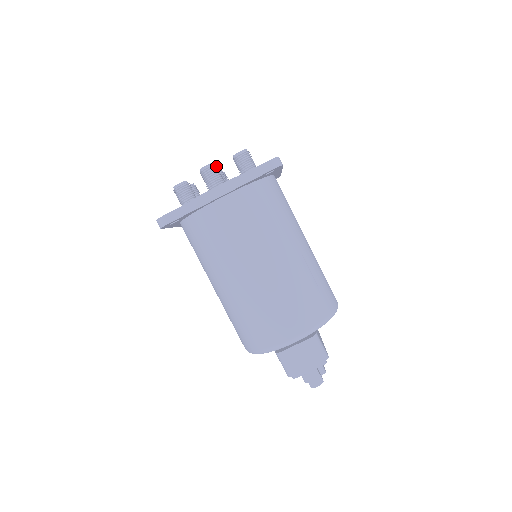
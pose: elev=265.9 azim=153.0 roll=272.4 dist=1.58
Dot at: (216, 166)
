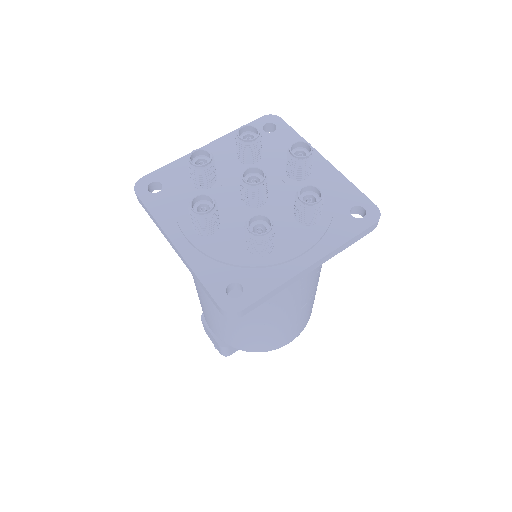
Dot at: (208, 217)
